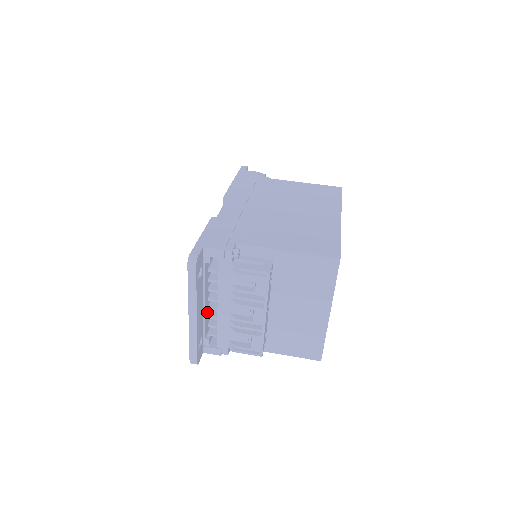
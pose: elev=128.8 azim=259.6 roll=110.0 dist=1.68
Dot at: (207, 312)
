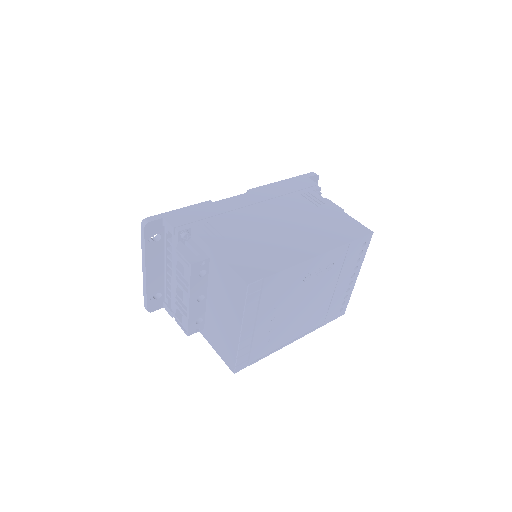
Dot at: occluded
